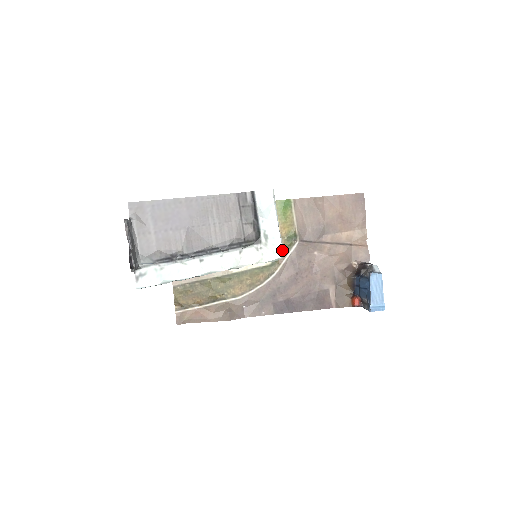
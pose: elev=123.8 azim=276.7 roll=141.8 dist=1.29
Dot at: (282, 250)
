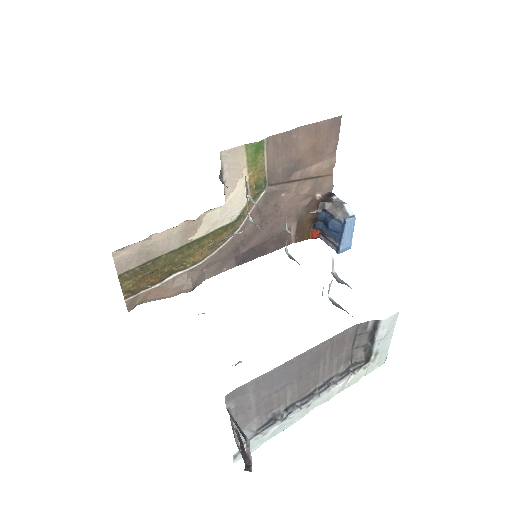
Dot at: (386, 357)
